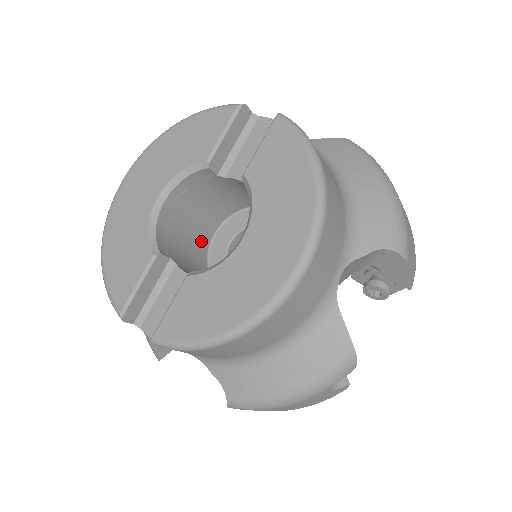
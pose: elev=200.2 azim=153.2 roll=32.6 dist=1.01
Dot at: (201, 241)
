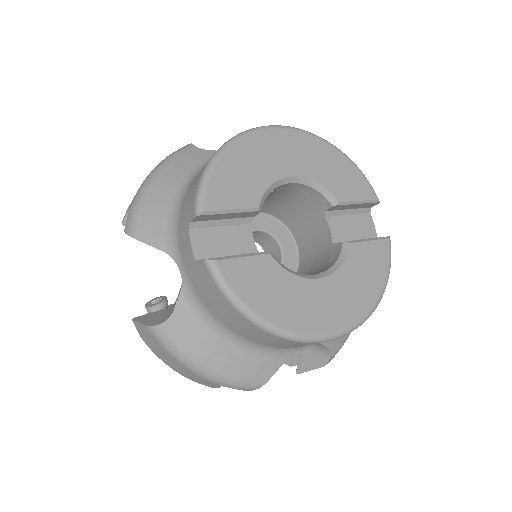
Dot at: occluded
